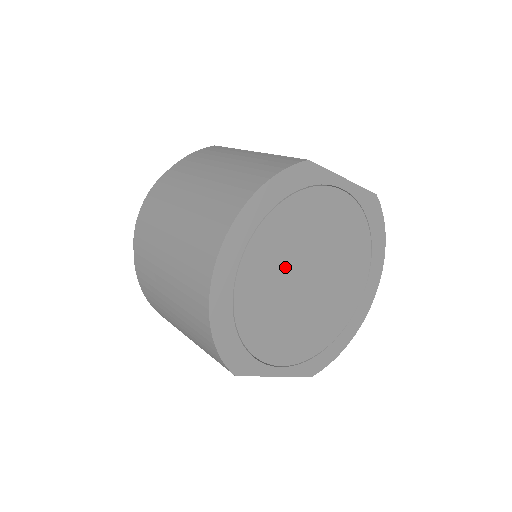
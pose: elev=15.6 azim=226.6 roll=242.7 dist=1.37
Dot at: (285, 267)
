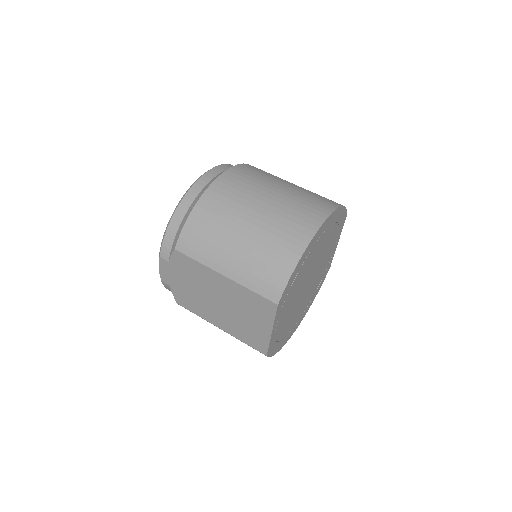
Dot at: (316, 261)
